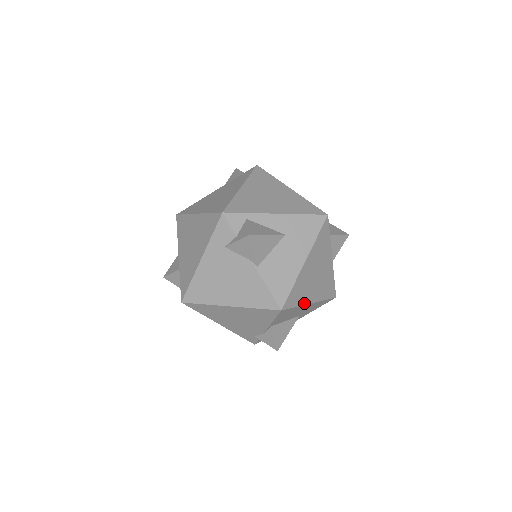
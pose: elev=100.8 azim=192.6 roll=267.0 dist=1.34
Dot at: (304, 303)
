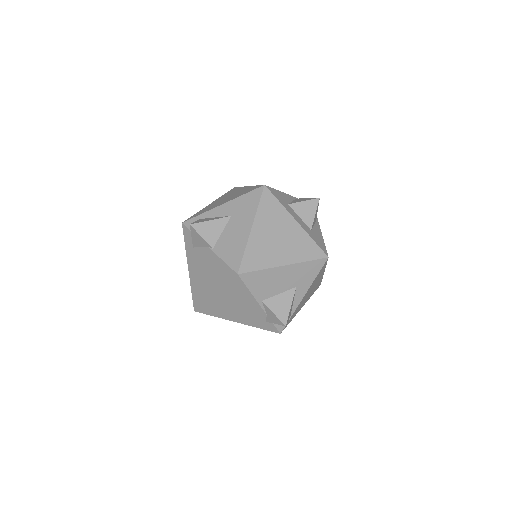
Dot at: (272, 266)
